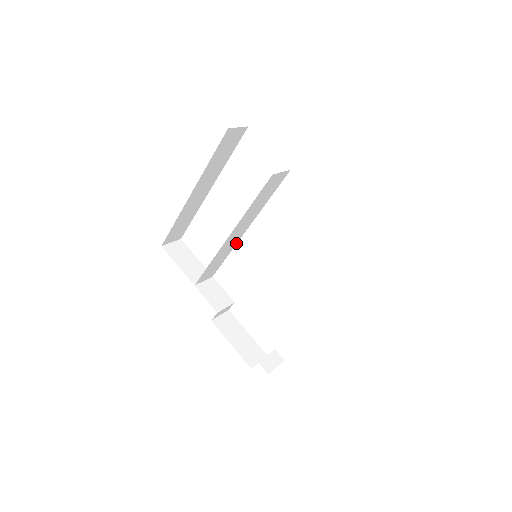
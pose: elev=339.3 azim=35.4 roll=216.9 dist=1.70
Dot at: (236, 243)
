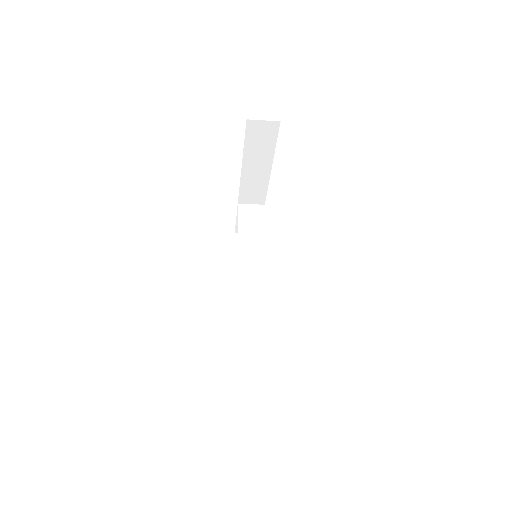
Dot at: (268, 288)
